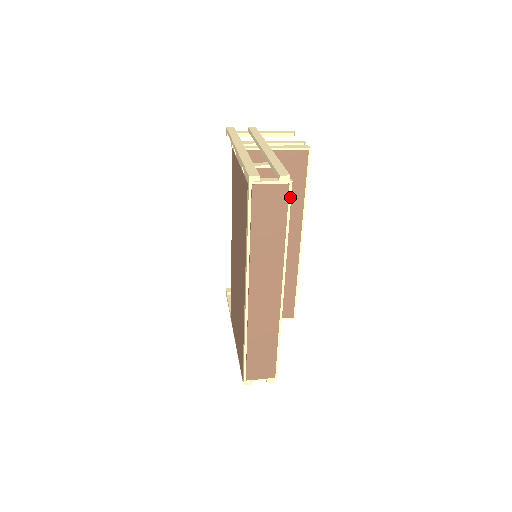
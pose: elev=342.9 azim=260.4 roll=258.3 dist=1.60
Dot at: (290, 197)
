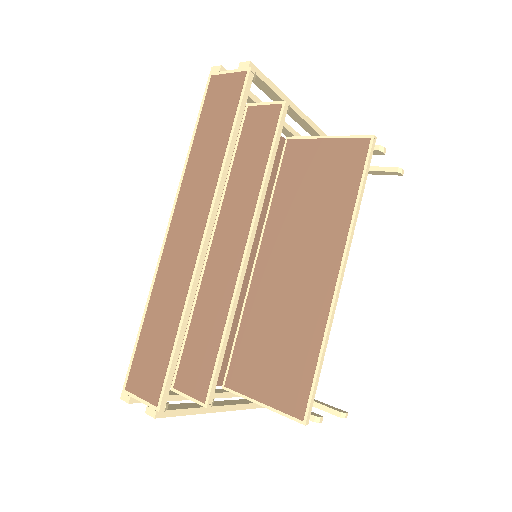
Dot at: (244, 88)
